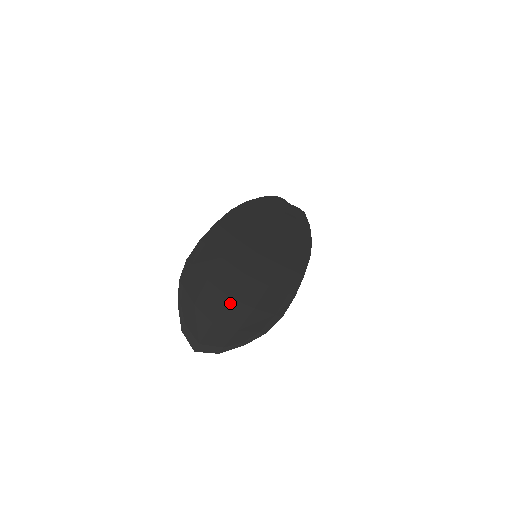
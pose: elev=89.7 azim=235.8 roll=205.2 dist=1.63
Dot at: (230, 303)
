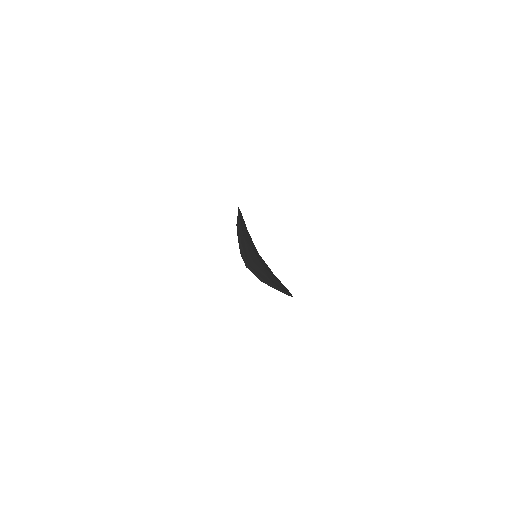
Dot at: (259, 261)
